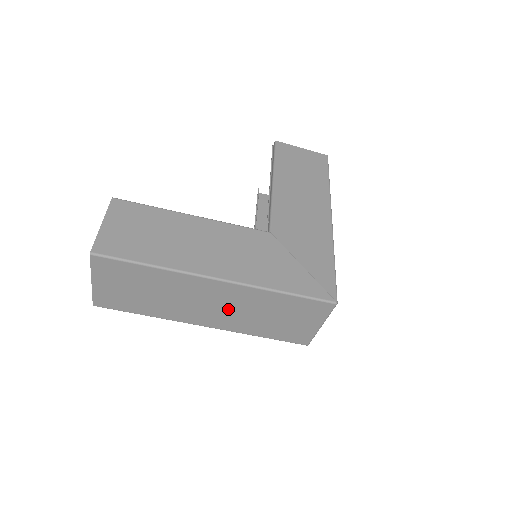
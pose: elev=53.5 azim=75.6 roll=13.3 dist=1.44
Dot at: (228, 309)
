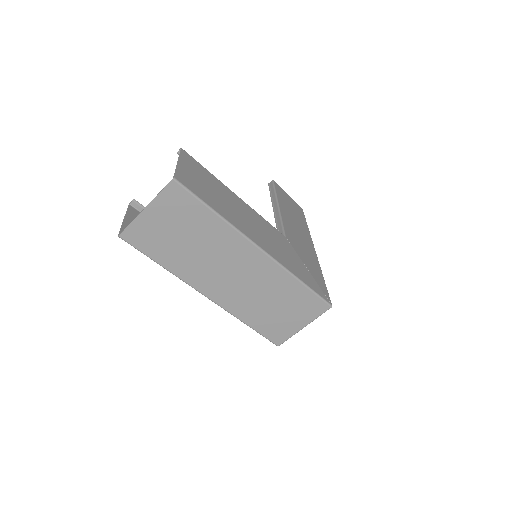
Dot at: (244, 284)
